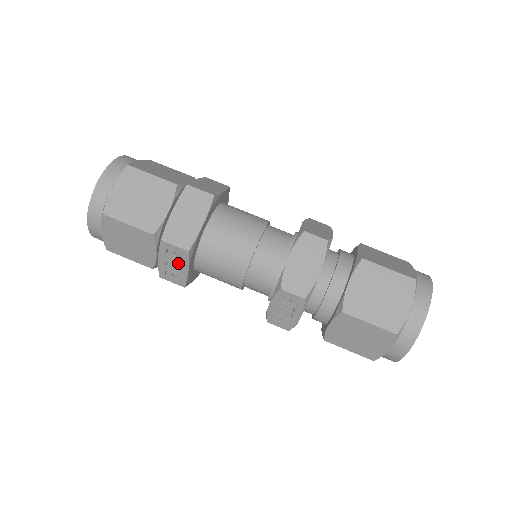
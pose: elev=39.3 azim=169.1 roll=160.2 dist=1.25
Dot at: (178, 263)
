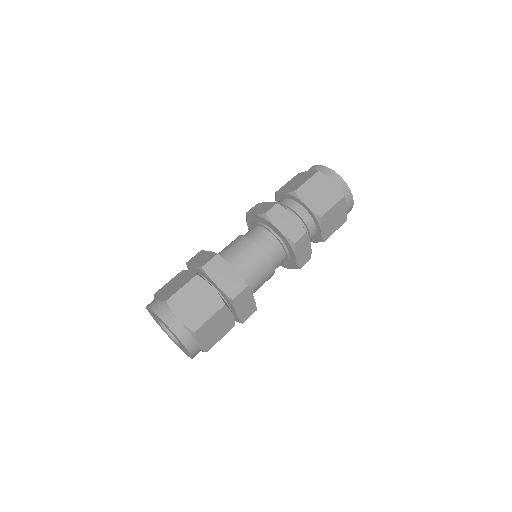
Dot at: occluded
